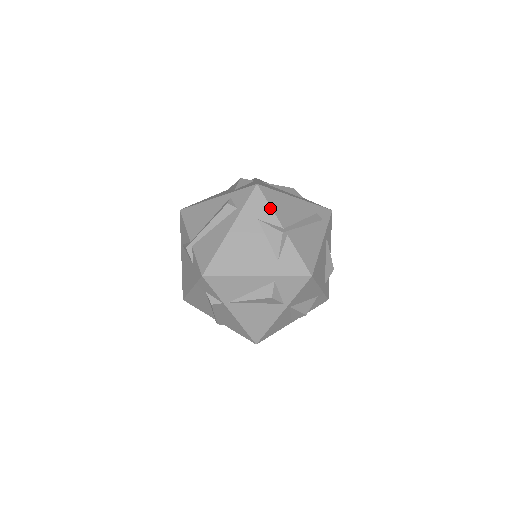
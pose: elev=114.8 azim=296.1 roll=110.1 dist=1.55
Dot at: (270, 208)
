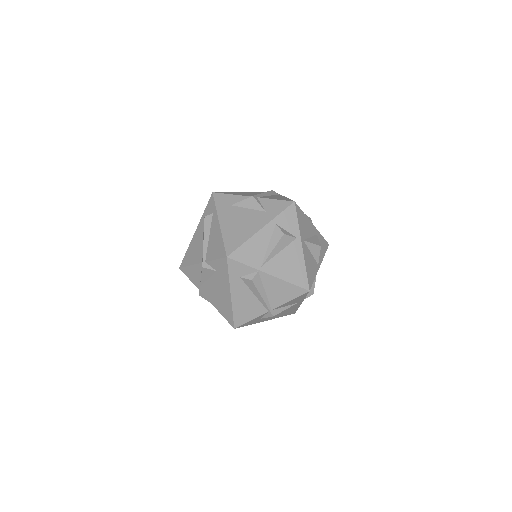
Dot at: (233, 195)
